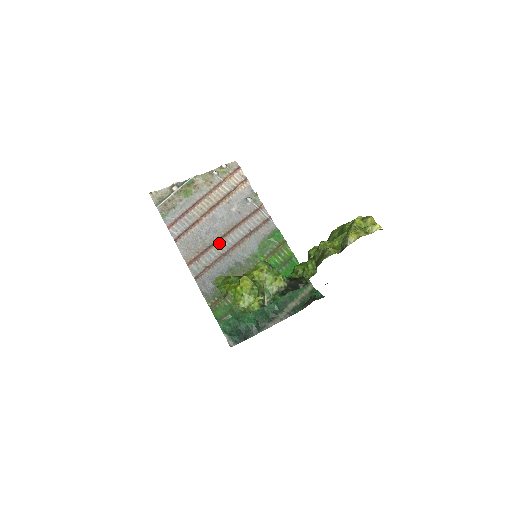
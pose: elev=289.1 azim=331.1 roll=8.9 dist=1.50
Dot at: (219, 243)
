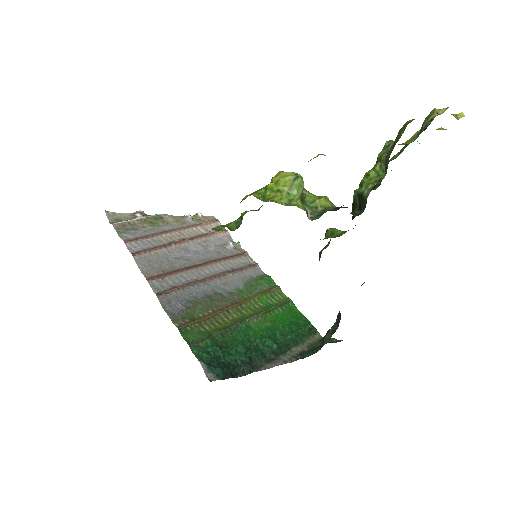
Dot at: (193, 270)
